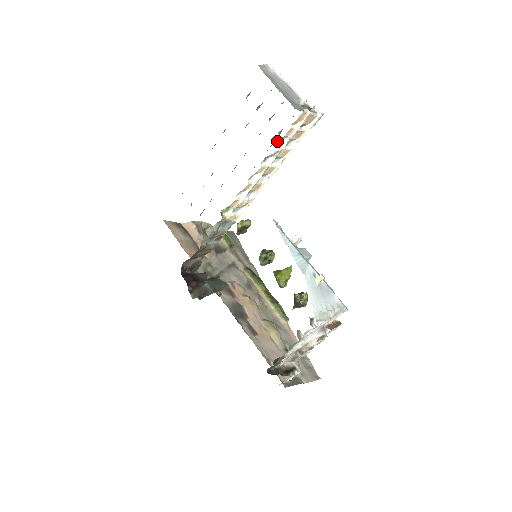
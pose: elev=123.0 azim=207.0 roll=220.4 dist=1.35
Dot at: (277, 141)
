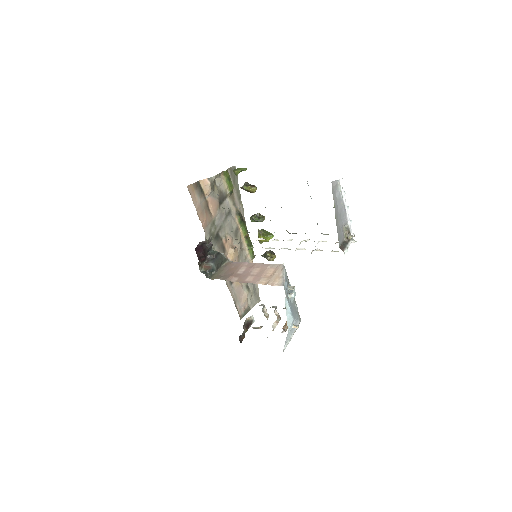
Dot at: (314, 250)
